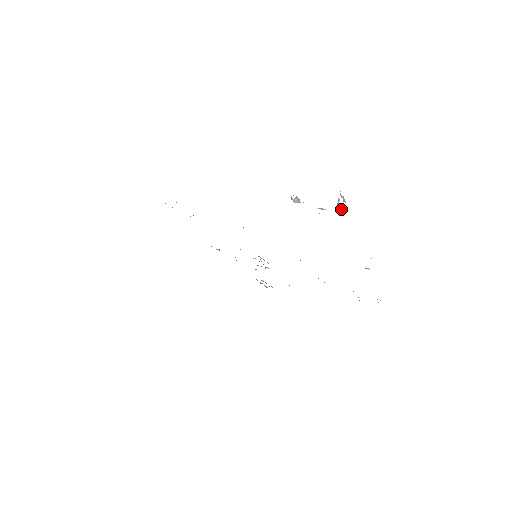
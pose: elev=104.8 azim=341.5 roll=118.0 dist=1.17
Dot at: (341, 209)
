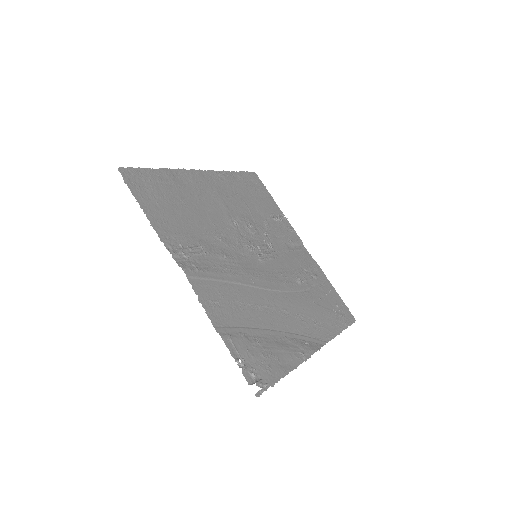
Dot at: (260, 390)
